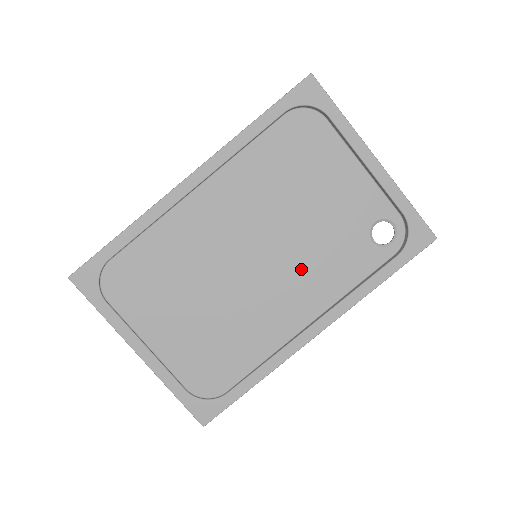
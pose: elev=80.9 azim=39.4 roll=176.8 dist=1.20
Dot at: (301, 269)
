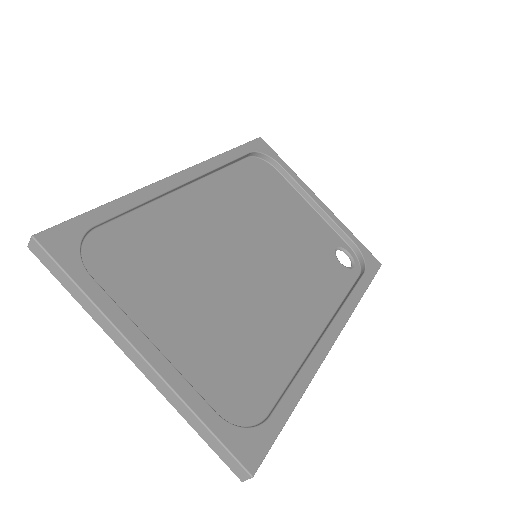
Dot at: (297, 276)
